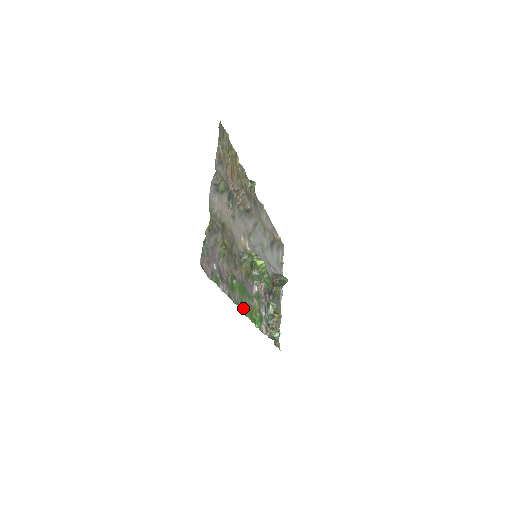
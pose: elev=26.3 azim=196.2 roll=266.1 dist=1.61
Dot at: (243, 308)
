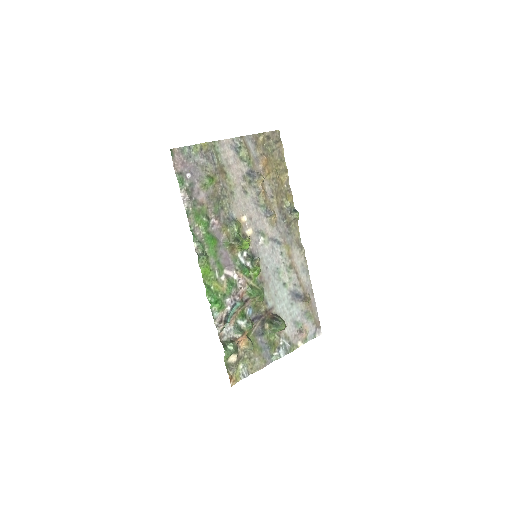
Dot at: (200, 252)
